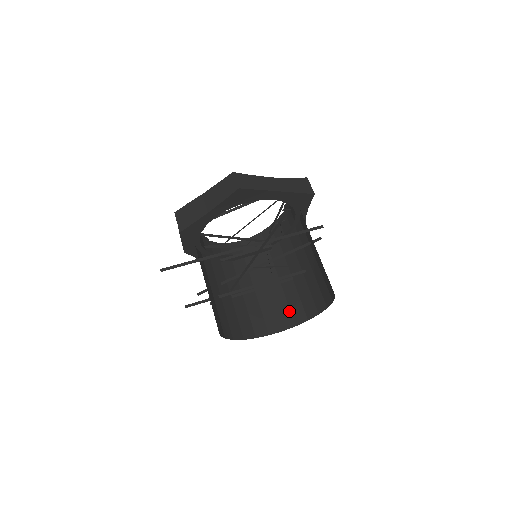
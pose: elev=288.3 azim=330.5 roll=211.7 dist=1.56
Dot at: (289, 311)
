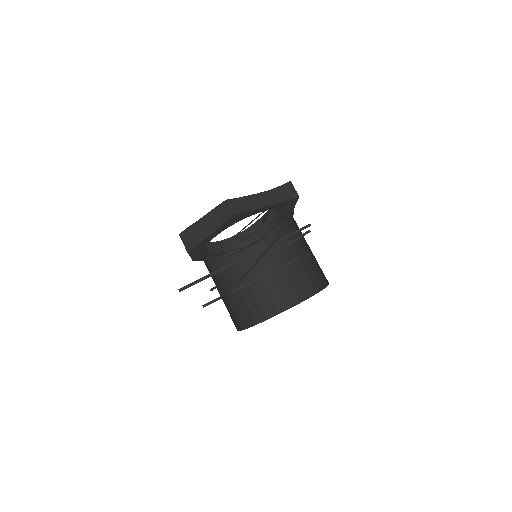
Dot at: (291, 292)
